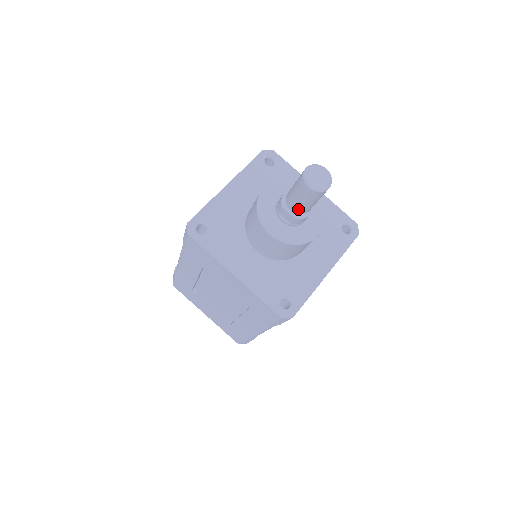
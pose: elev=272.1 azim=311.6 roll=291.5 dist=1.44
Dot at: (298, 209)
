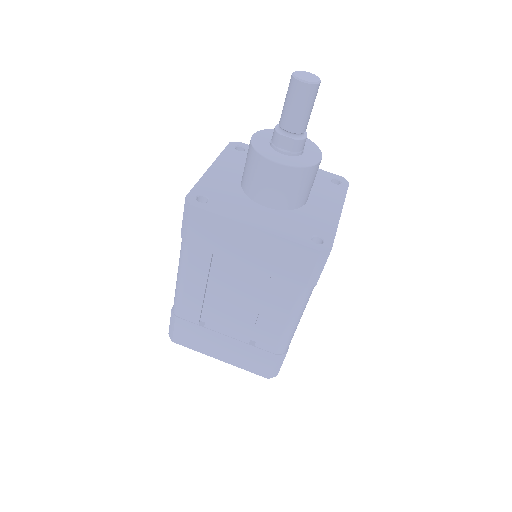
Dot at: (296, 125)
